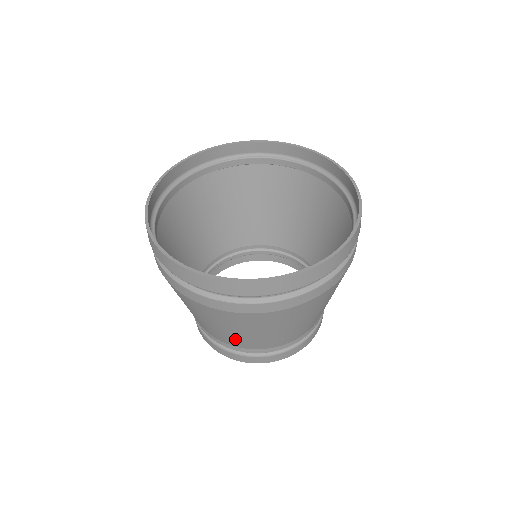
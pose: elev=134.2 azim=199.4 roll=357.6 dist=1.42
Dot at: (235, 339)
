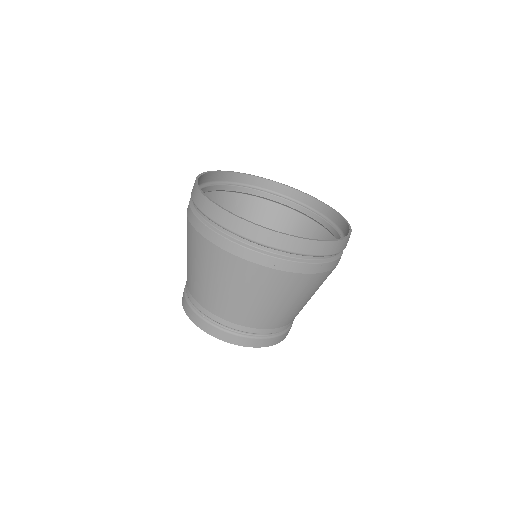
Dot at: (229, 305)
